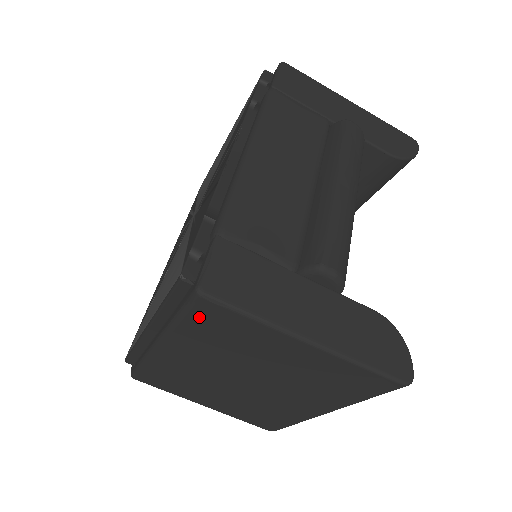
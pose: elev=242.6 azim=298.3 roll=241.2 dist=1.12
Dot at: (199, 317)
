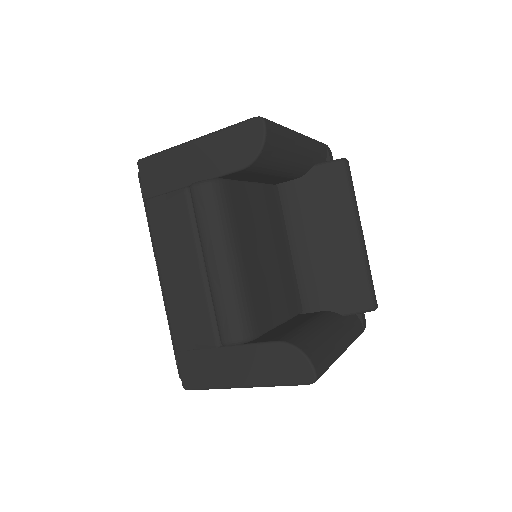
Dot at: occluded
